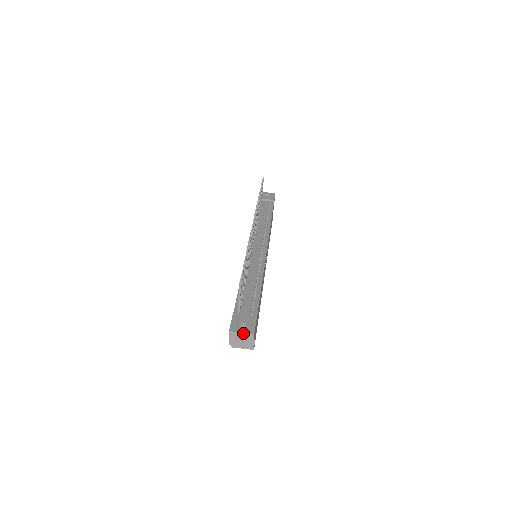
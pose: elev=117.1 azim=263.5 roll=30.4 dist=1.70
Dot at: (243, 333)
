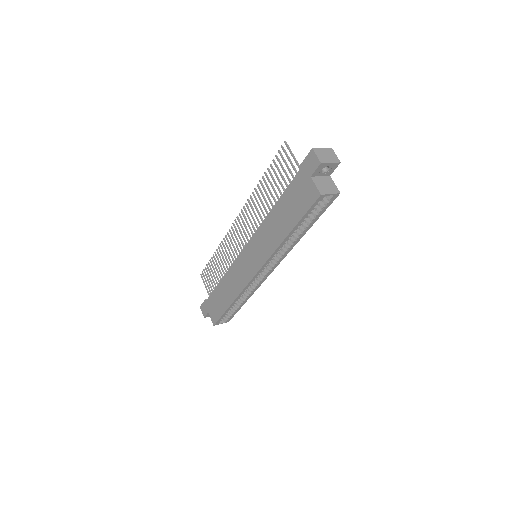
Dot at: (323, 149)
